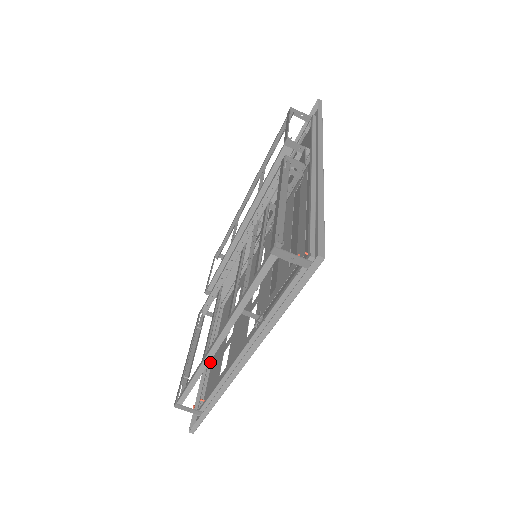
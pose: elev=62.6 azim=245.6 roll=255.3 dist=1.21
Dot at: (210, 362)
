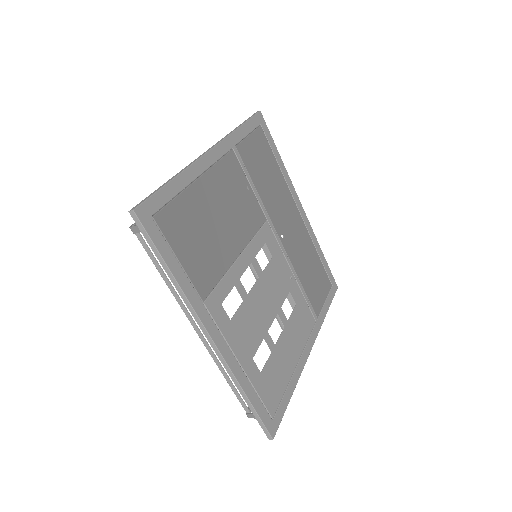
Dot at: (291, 373)
